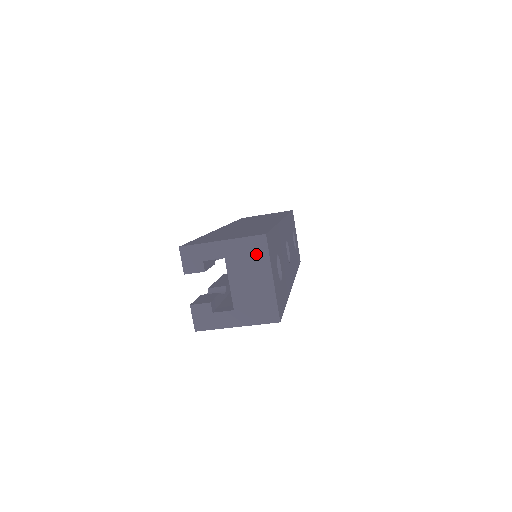
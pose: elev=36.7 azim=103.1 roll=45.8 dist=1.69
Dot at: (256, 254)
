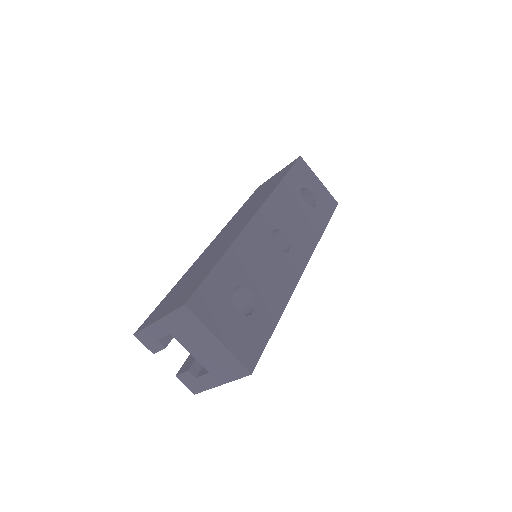
Dot at: (190, 324)
